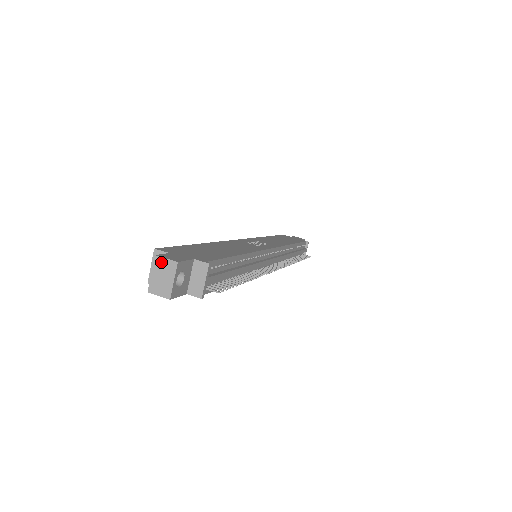
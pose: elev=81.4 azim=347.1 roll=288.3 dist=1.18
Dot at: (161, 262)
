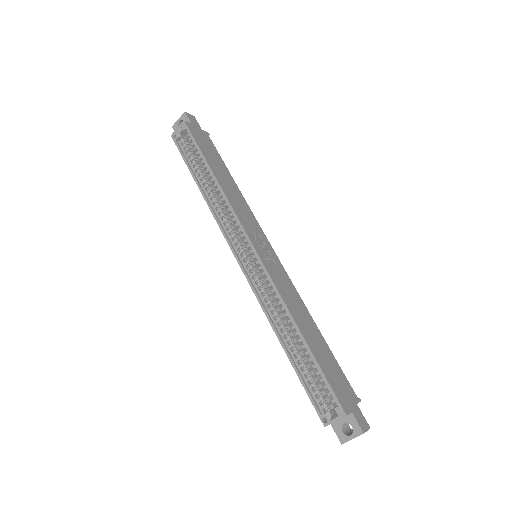
Dot at: (363, 433)
